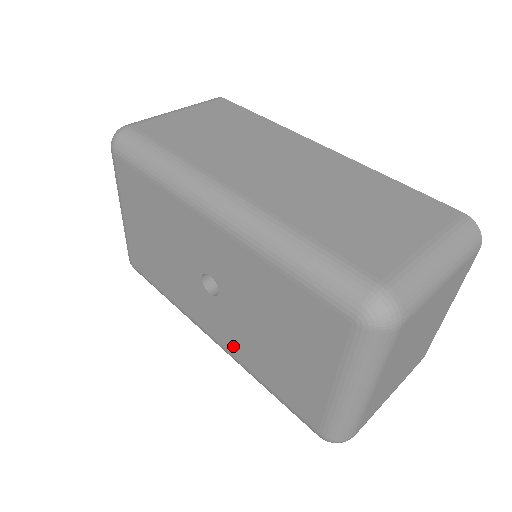
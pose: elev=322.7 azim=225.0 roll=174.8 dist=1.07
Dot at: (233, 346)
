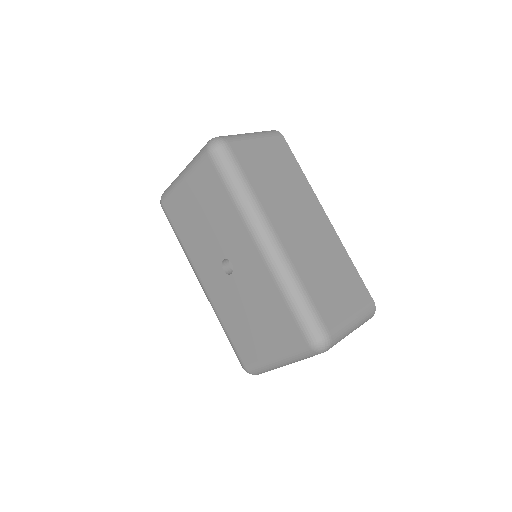
Dot at: (217, 300)
